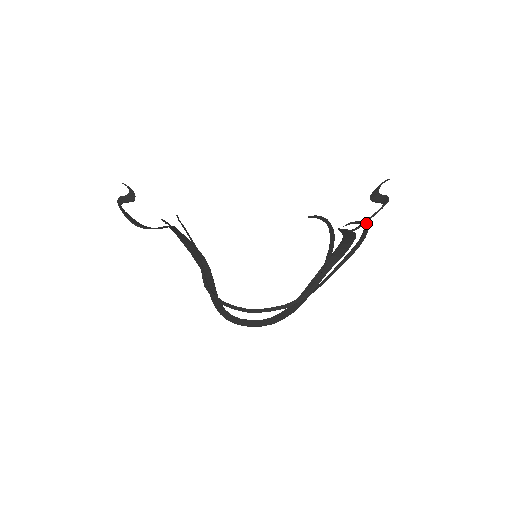
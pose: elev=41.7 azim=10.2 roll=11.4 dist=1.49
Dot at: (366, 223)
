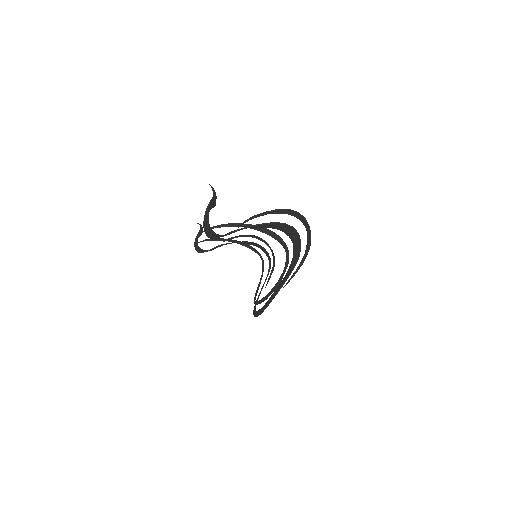
Dot at: (272, 212)
